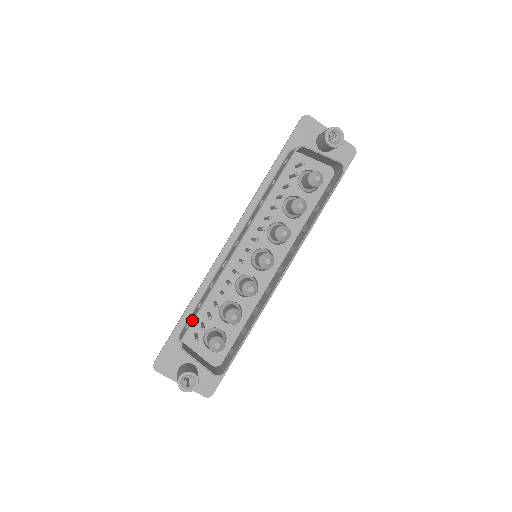
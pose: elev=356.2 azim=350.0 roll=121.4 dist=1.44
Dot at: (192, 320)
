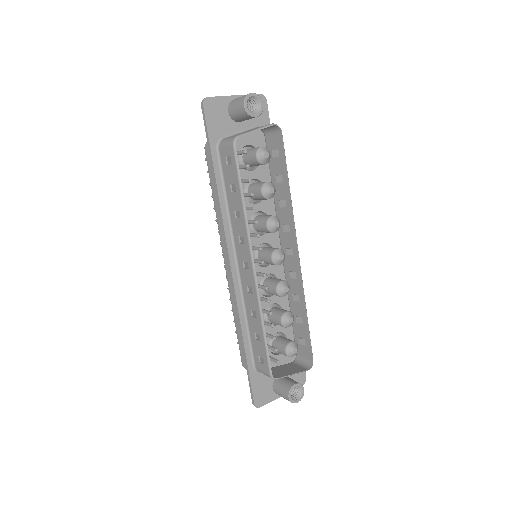
Dot at: (266, 354)
